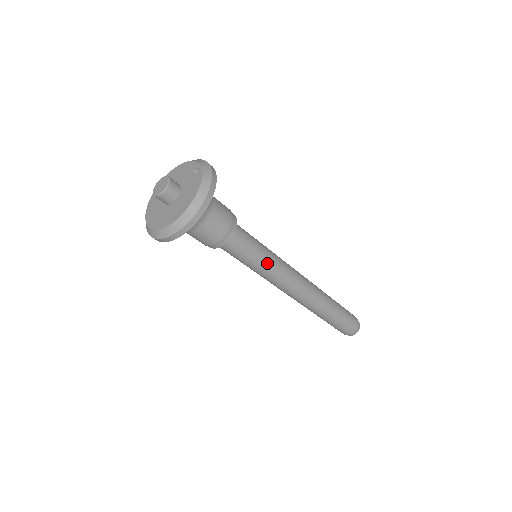
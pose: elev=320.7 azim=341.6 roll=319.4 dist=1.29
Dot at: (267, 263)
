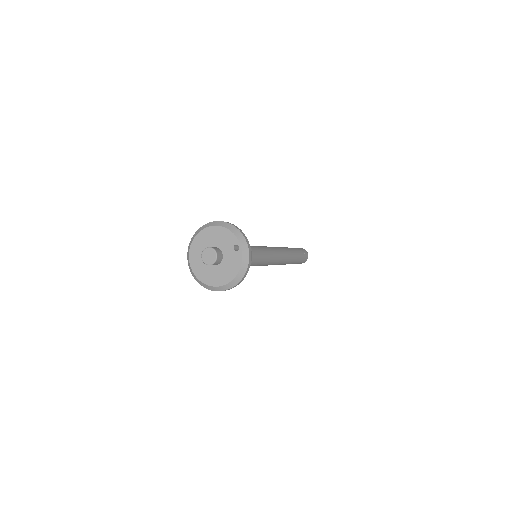
Dot at: (263, 263)
